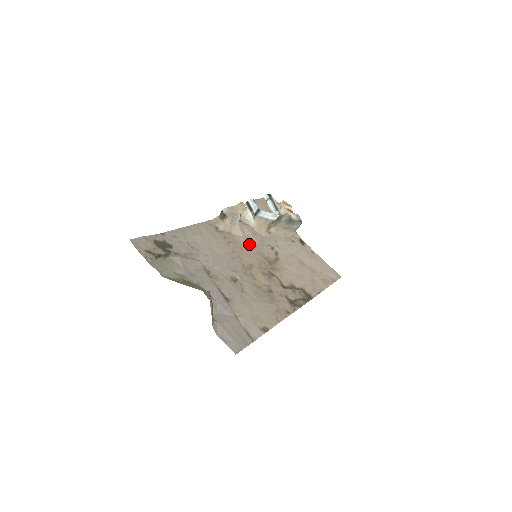
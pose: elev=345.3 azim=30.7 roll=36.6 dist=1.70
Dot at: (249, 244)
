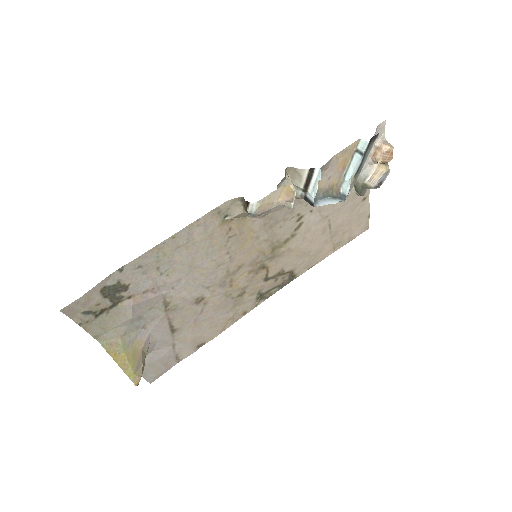
Dot at: (263, 228)
